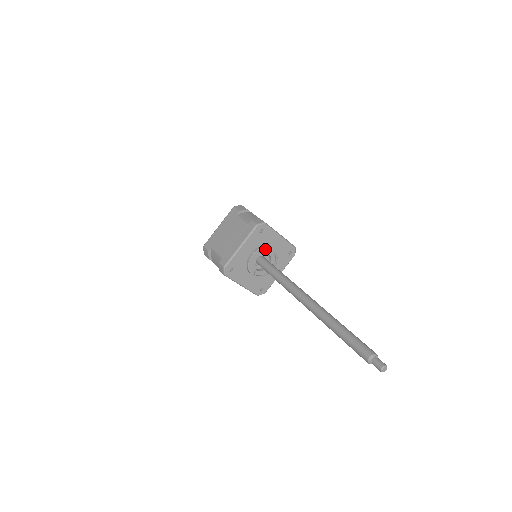
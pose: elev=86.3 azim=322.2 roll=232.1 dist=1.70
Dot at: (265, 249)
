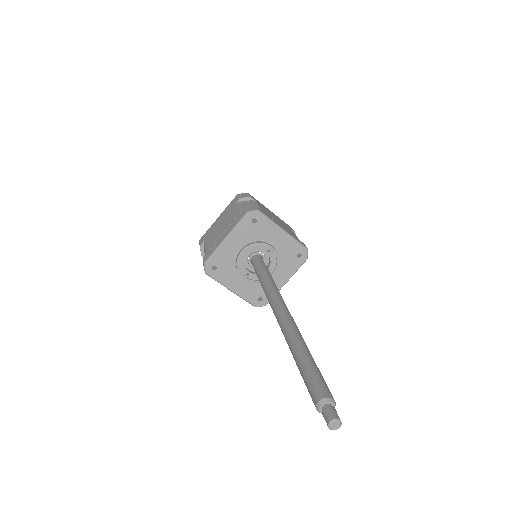
Dot at: (260, 246)
